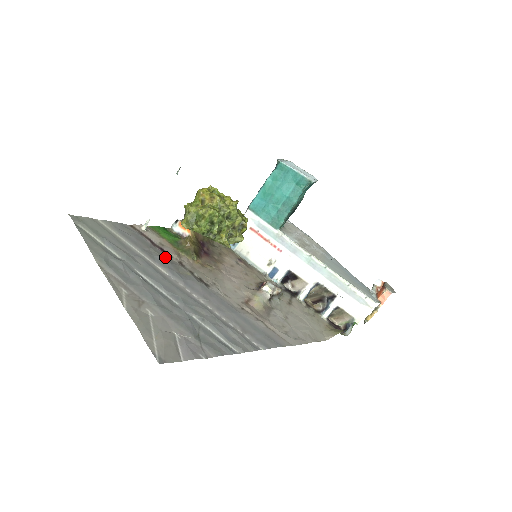
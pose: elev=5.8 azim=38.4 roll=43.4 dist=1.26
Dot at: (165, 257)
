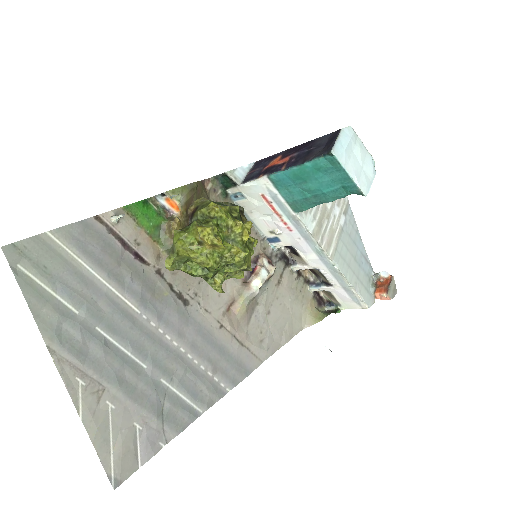
Dot at: (139, 272)
